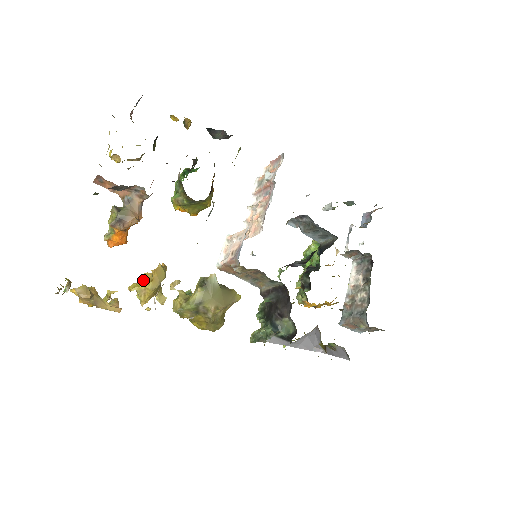
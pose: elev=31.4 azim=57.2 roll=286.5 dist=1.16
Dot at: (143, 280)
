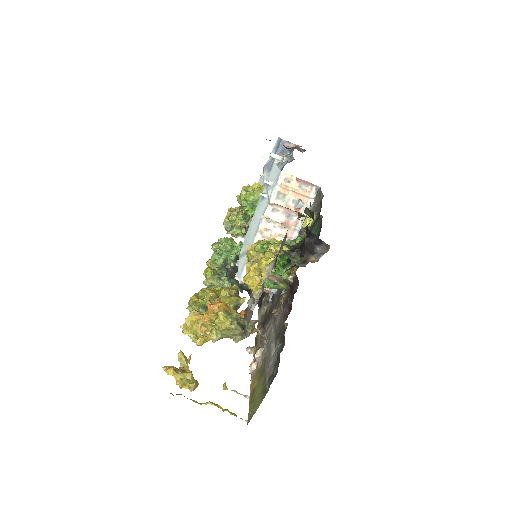
Dot at: occluded
